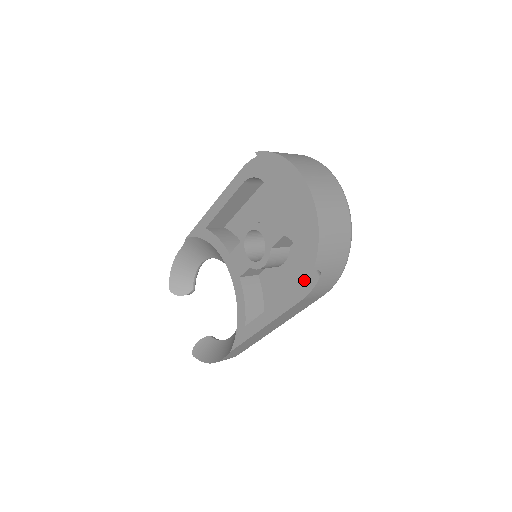
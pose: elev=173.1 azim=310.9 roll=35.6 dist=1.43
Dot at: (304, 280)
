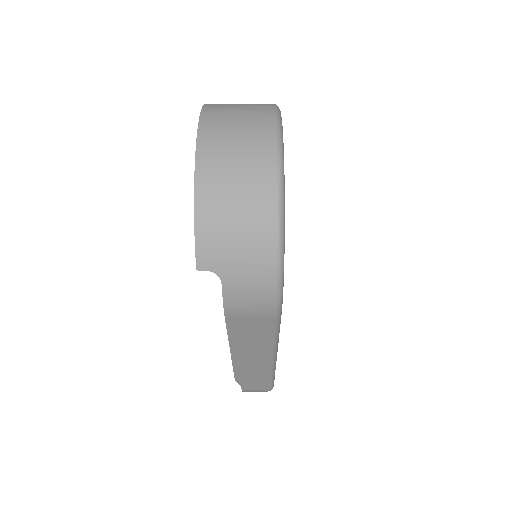
Dot at: occluded
